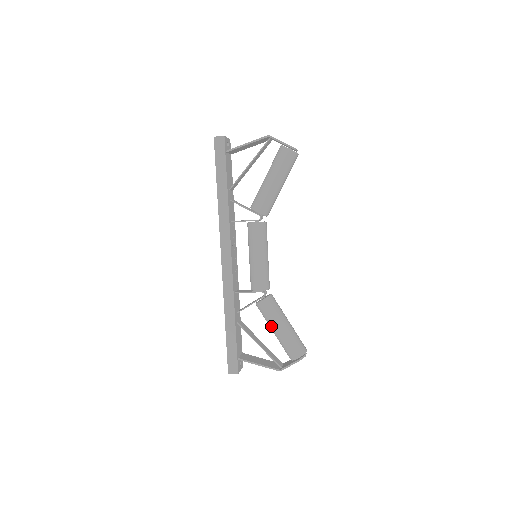
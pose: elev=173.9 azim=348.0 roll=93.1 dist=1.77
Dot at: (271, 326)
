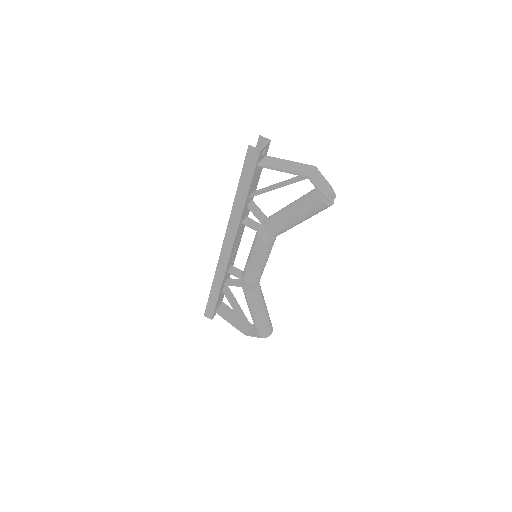
Dot at: (249, 308)
